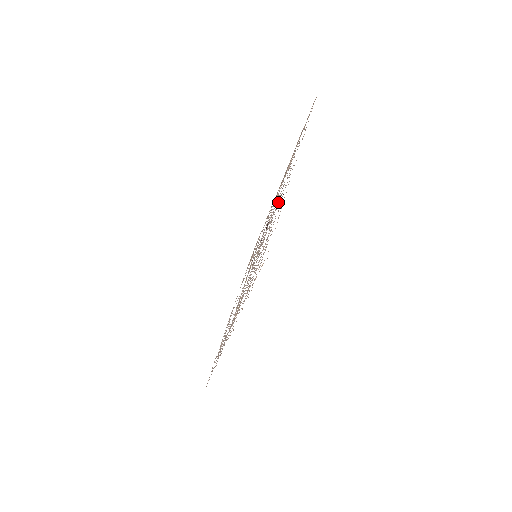
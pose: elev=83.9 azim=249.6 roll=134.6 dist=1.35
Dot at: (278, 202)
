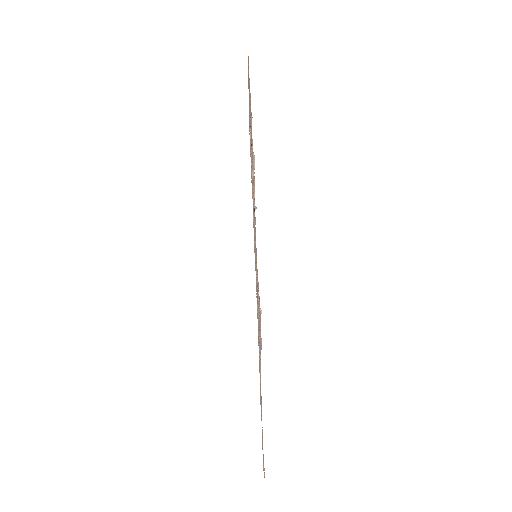
Dot at: occluded
